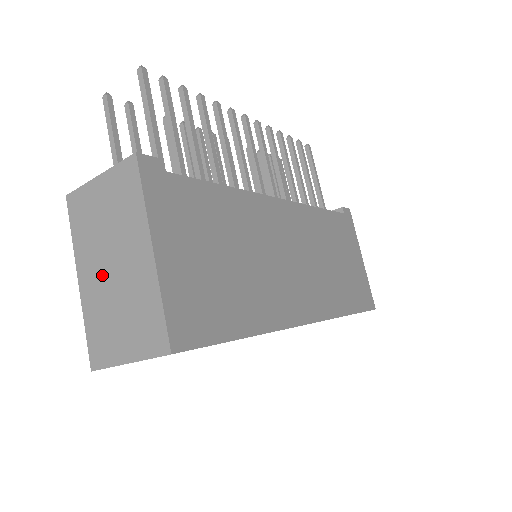
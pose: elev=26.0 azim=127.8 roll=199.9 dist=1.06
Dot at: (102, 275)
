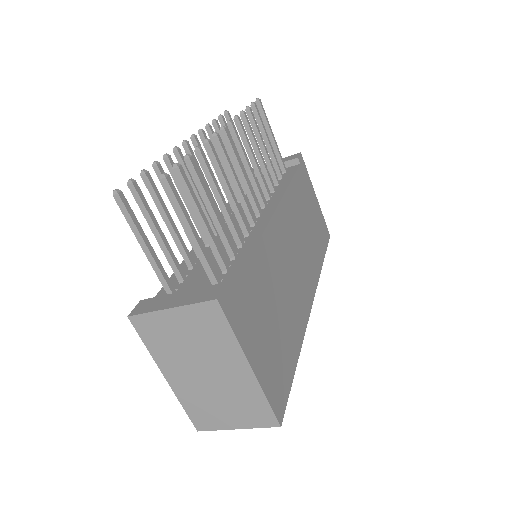
Dot at: (195, 378)
